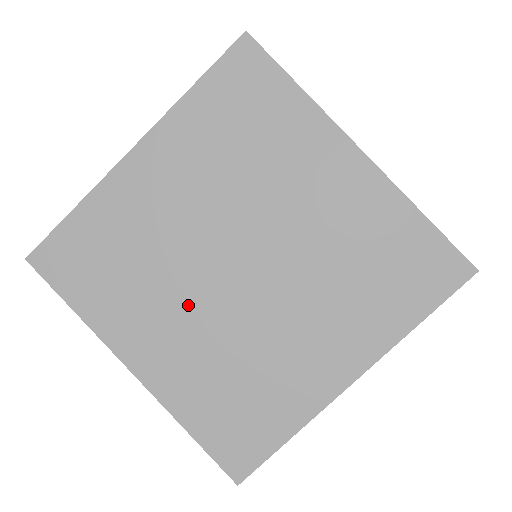
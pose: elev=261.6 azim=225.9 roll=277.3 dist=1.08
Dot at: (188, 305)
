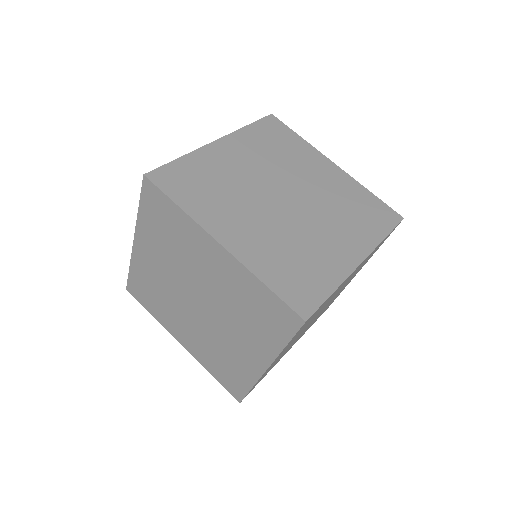
Dot at: occluded
